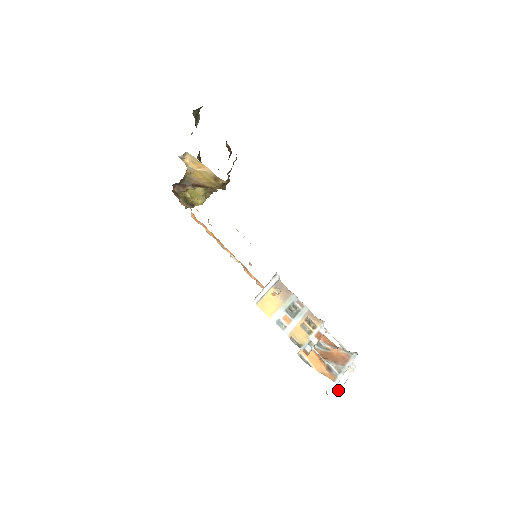
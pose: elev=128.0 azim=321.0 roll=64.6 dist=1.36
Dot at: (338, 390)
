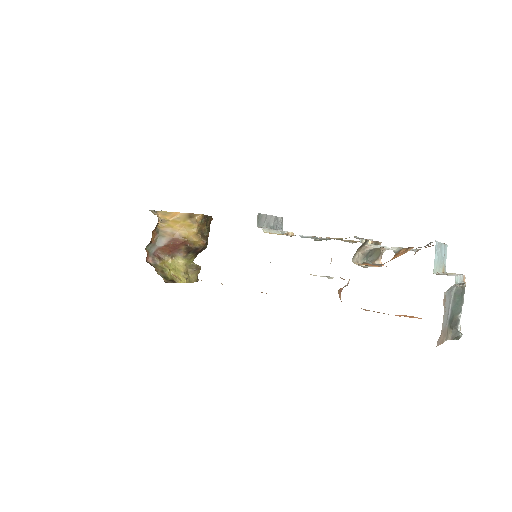
Dot at: occluded
